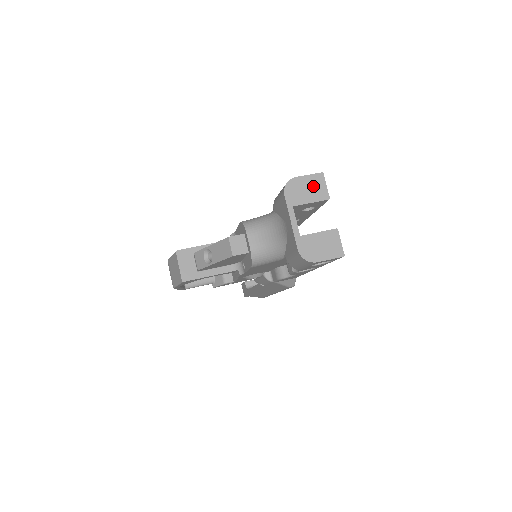
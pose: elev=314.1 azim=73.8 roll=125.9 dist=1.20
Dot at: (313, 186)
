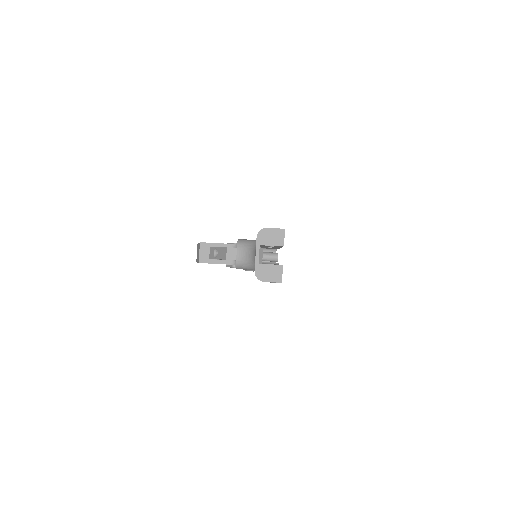
Dot at: (276, 236)
